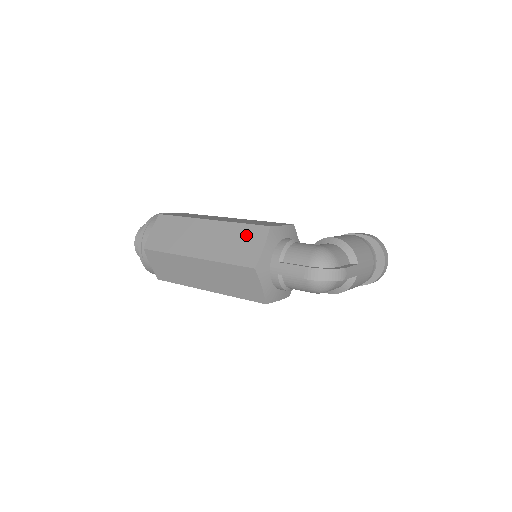
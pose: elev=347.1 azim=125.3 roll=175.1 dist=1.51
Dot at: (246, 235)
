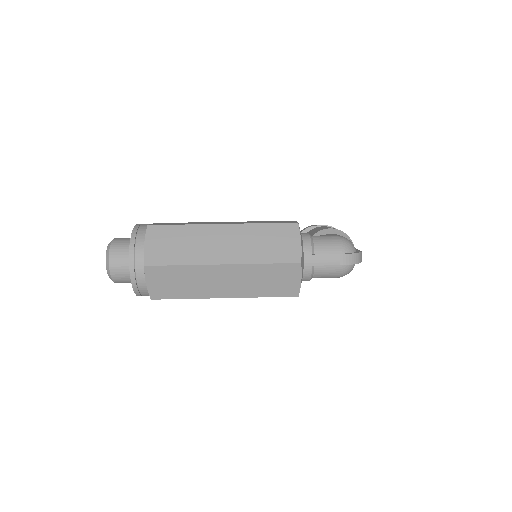
Dot at: (276, 234)
